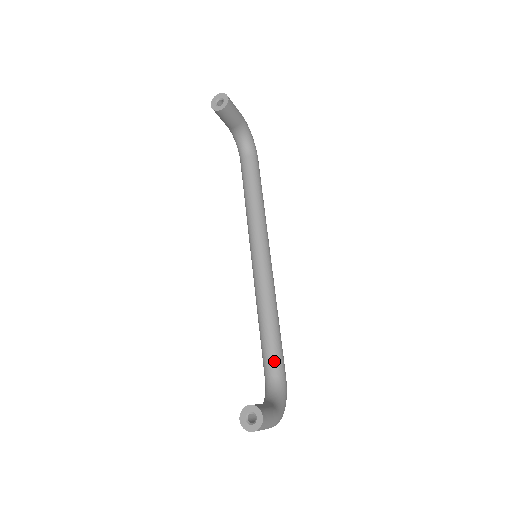
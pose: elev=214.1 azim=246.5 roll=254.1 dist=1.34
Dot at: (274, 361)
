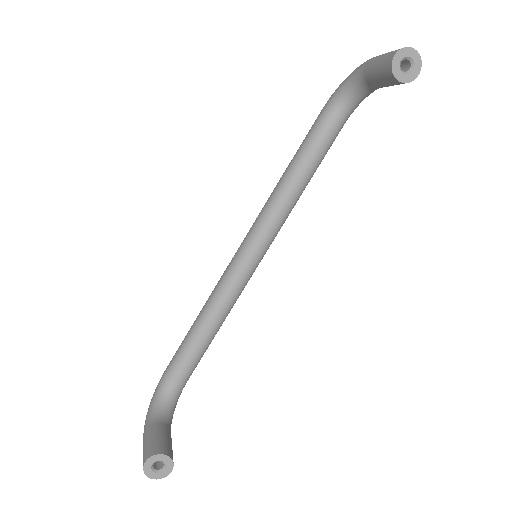
Dot at: (190, 369)
